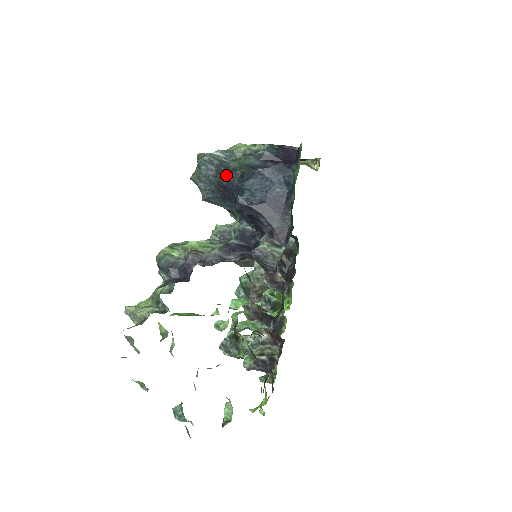
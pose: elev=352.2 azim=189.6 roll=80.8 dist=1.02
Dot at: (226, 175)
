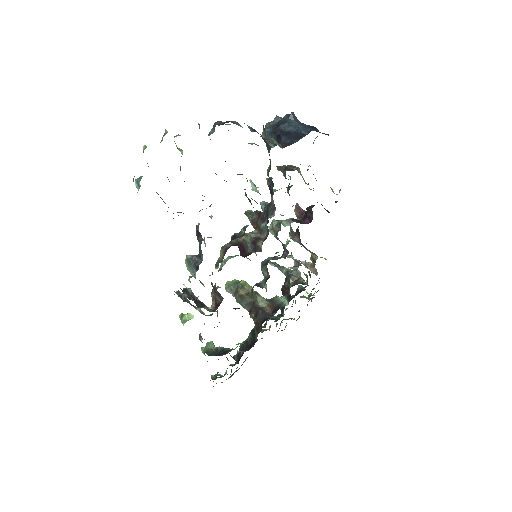
Dot at: (284, 119)
